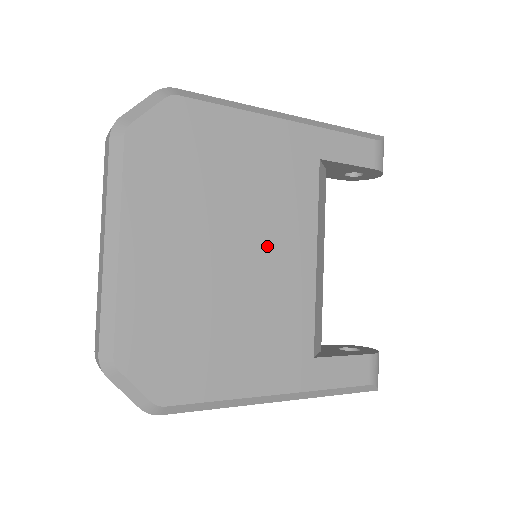
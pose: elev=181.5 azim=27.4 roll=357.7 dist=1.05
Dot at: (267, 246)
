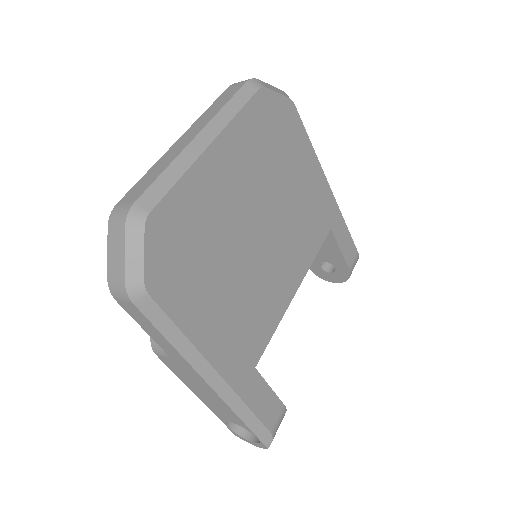
Dot at: (279, 249)
